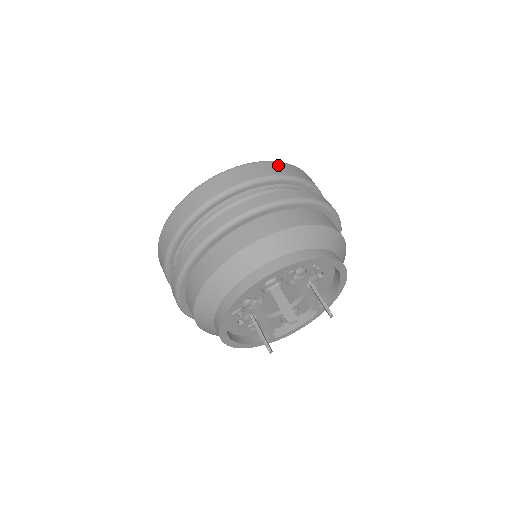
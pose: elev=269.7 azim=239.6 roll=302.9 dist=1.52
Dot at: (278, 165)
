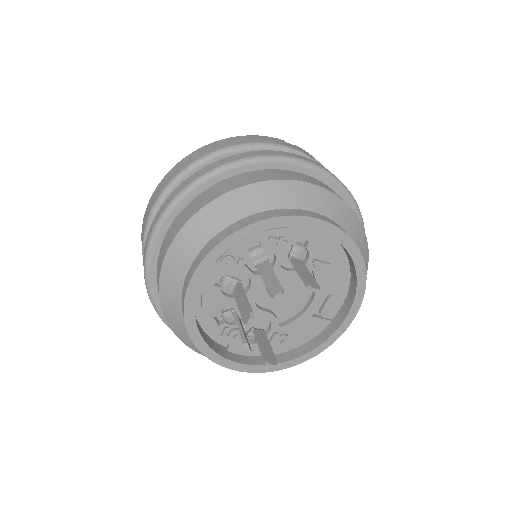
Dot at: (200, 150)
